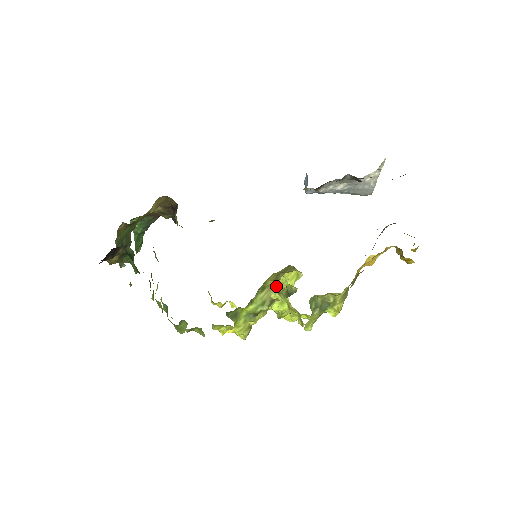
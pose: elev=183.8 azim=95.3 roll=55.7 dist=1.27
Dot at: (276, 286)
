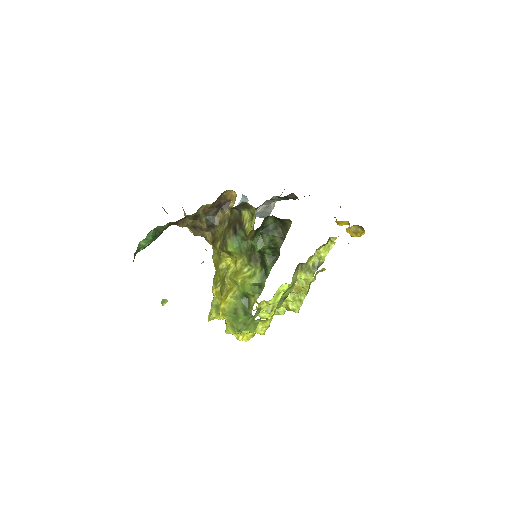
Dot at: (306, 264)
